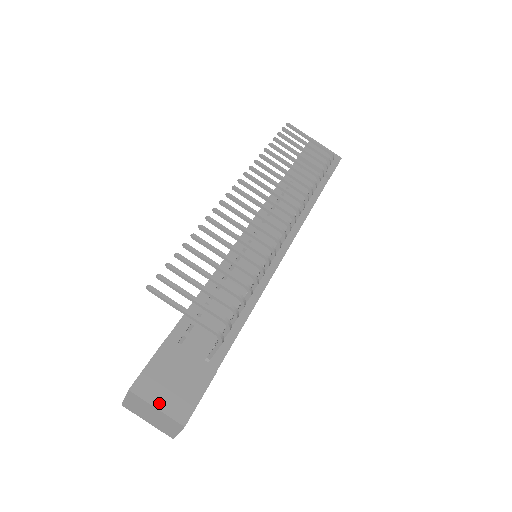
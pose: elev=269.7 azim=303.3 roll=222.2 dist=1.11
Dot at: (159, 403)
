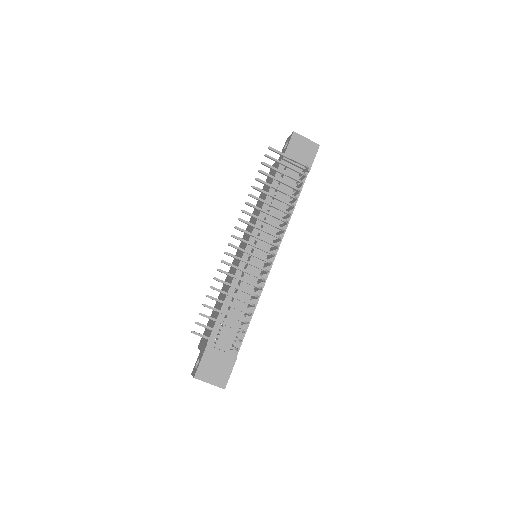
Dot at: (210, 381)
